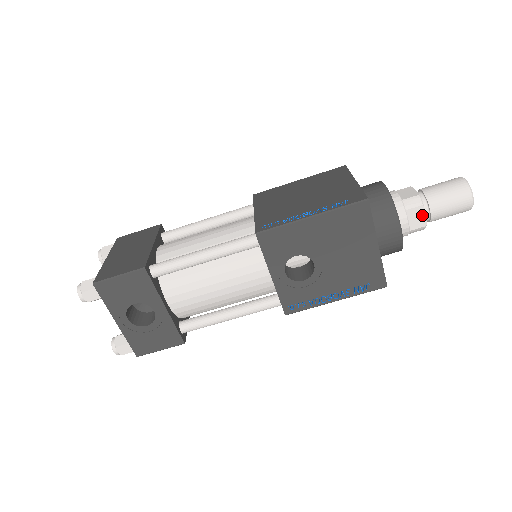
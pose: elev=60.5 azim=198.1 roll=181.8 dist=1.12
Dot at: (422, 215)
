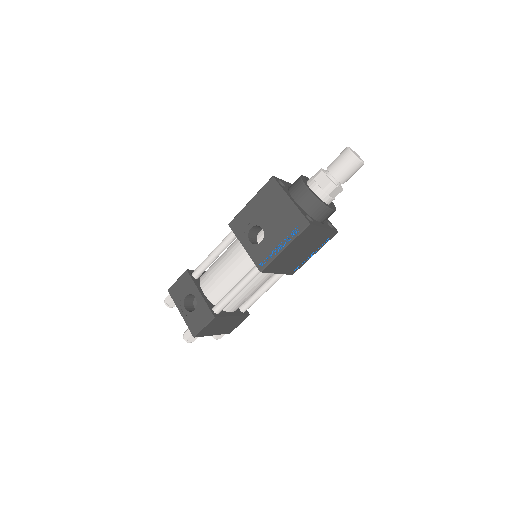
Dot at: (325, 177)
